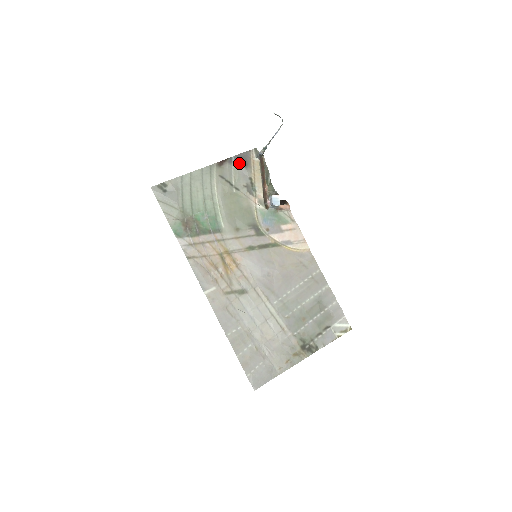
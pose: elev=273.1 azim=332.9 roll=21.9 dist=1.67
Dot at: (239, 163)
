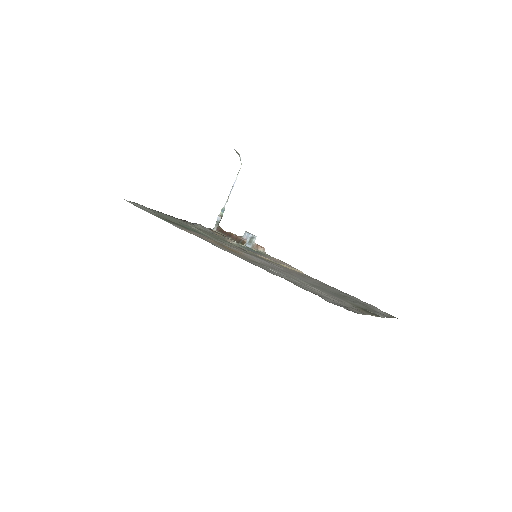
Dot at: (200, 225)
